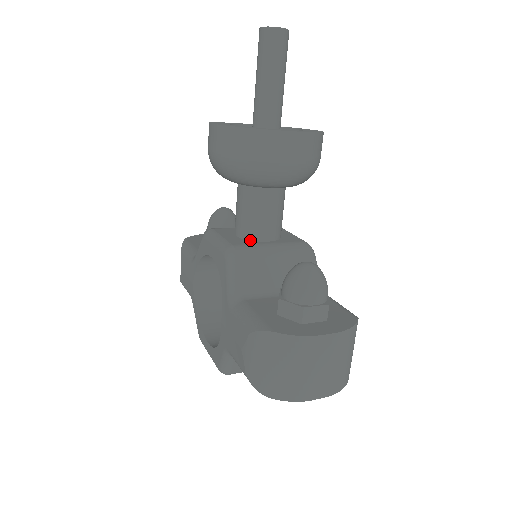
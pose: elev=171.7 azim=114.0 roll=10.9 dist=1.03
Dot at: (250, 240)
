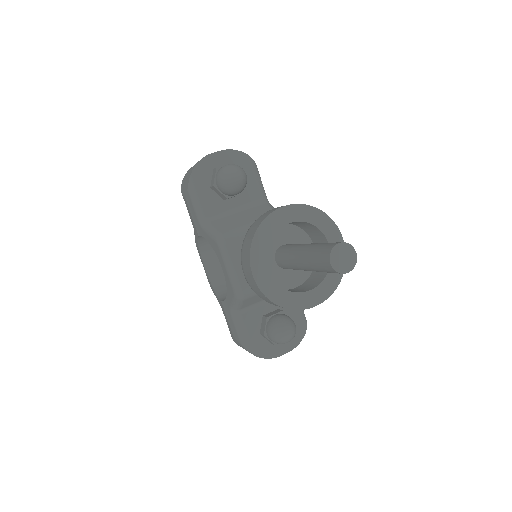
Dot at: occluded
